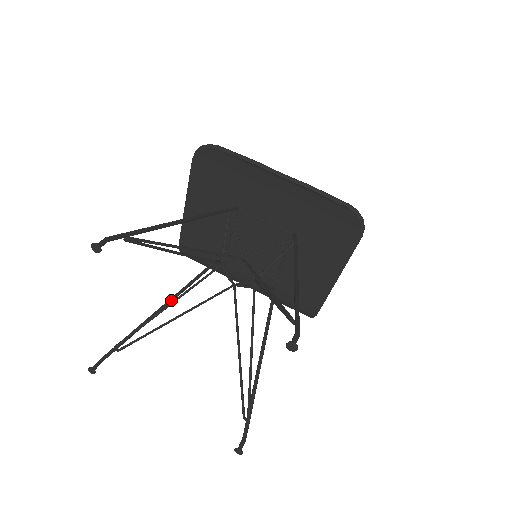
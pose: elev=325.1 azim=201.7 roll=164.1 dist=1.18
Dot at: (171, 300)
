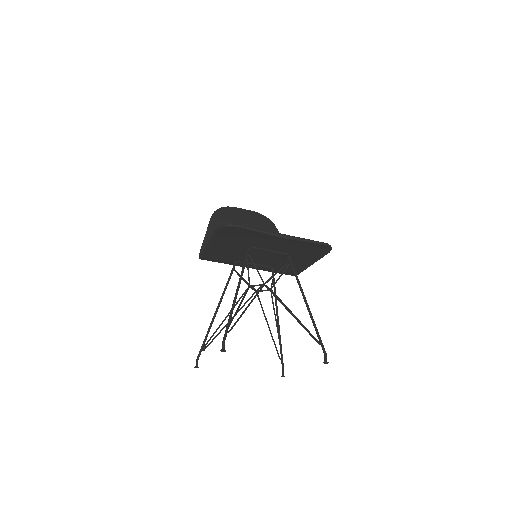
Dot at: (218, 308)
